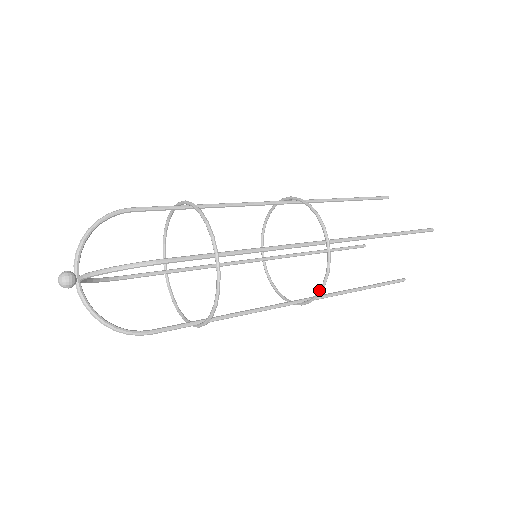
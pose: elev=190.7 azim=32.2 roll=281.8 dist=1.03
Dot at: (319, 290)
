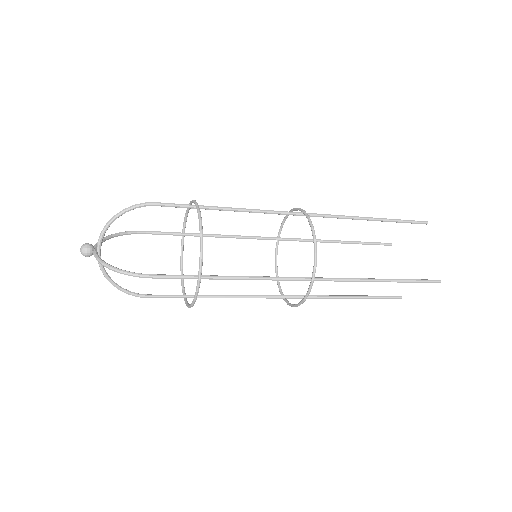
Dot at: occluded
